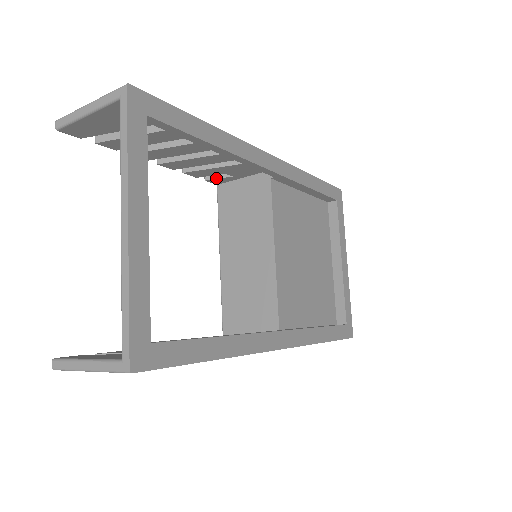
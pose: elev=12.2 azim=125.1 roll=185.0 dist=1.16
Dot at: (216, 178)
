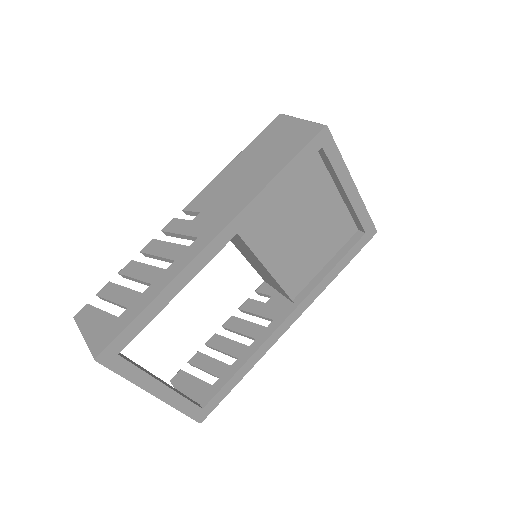
Dot at: occluded
